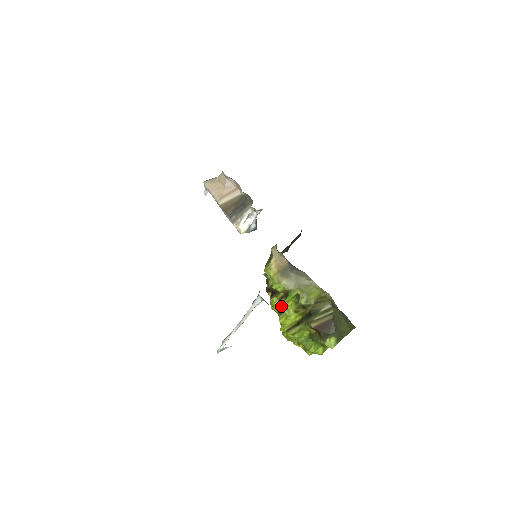
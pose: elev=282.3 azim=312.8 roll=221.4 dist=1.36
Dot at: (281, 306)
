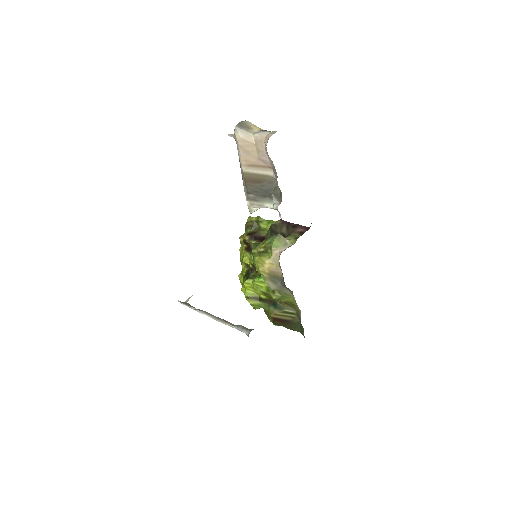
Dot at: (251, 265)
